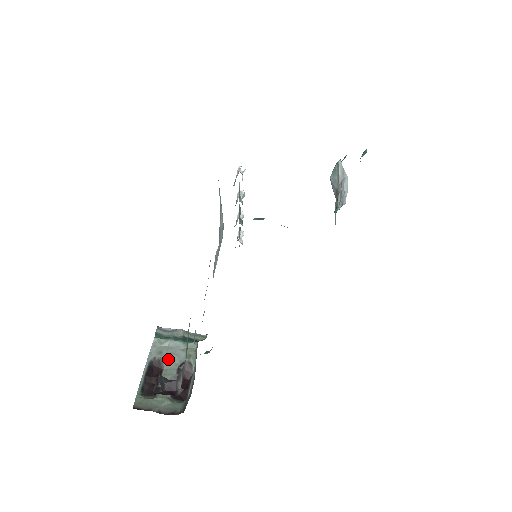
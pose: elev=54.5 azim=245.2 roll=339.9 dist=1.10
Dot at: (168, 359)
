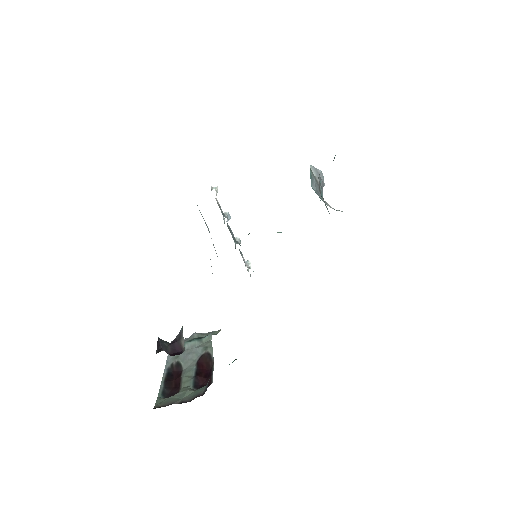
Dot at: (185, 359)
